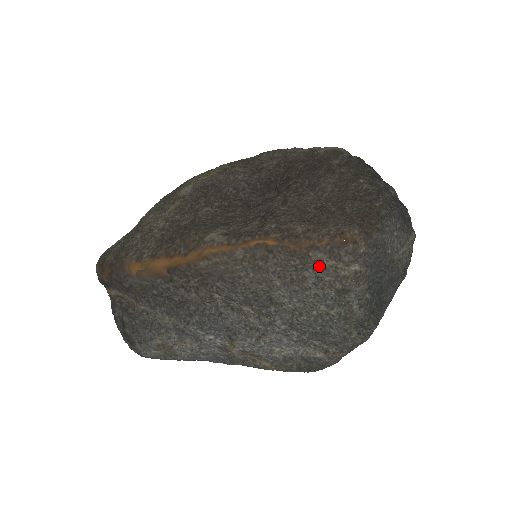
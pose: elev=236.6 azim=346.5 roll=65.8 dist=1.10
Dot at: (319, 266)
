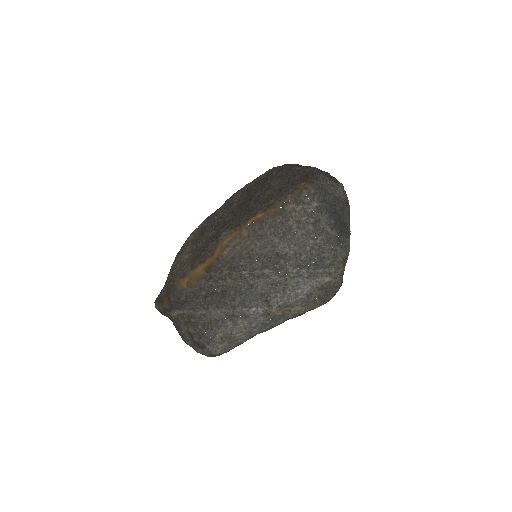
Dot at: (294, 213)
